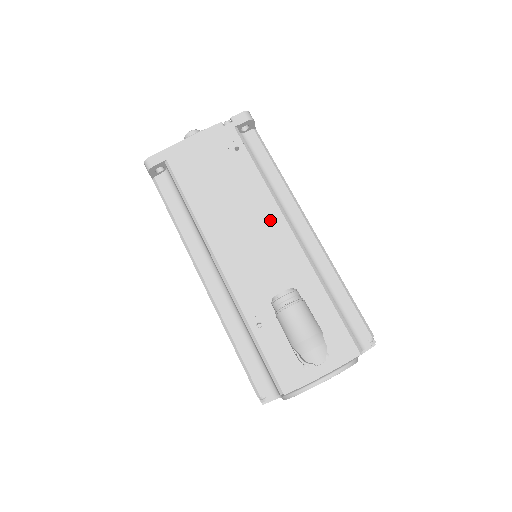
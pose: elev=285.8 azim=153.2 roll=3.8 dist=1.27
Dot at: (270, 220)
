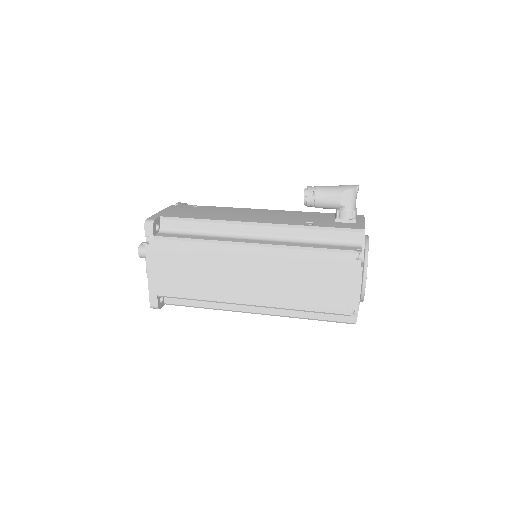
Dot at: (252, 210)
